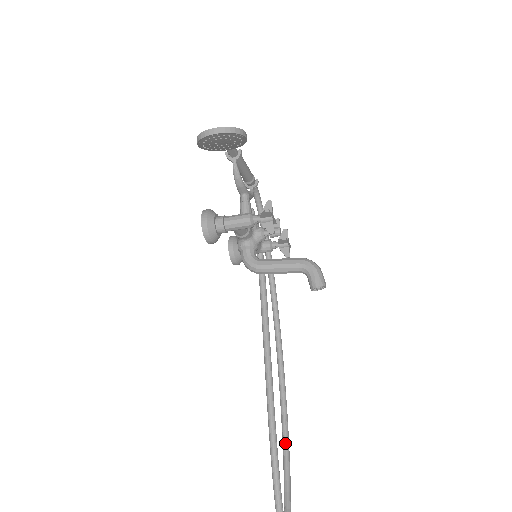
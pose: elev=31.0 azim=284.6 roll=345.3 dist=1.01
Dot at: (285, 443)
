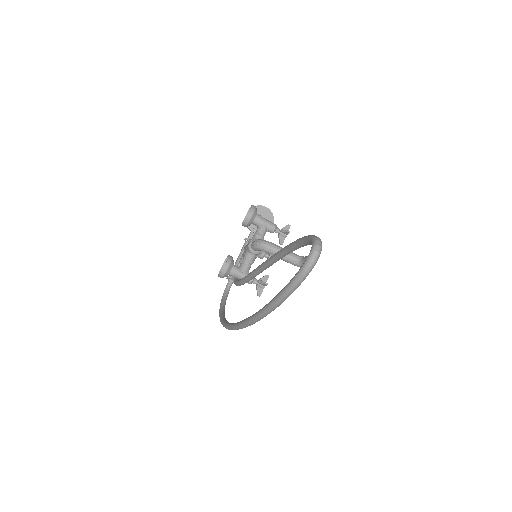
Dot at: occluded
